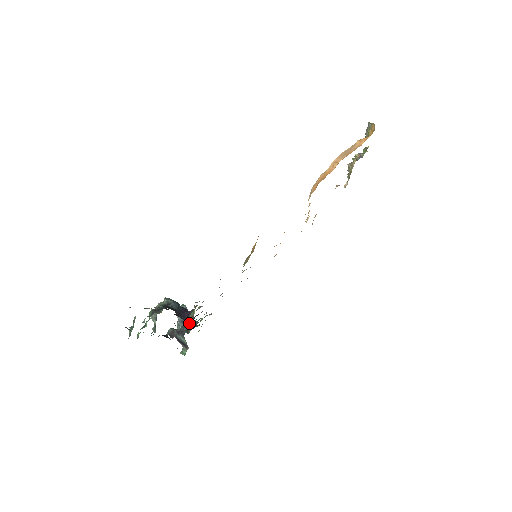
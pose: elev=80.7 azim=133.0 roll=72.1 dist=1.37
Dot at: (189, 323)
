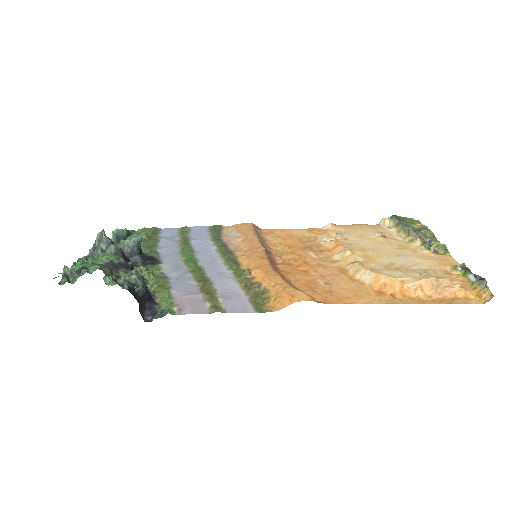
Dot at: (134, 261)
